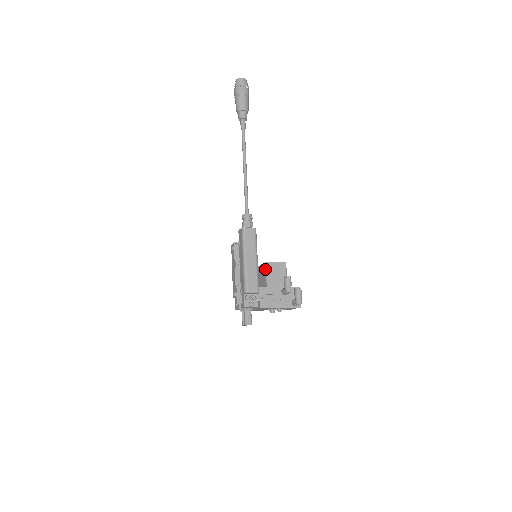
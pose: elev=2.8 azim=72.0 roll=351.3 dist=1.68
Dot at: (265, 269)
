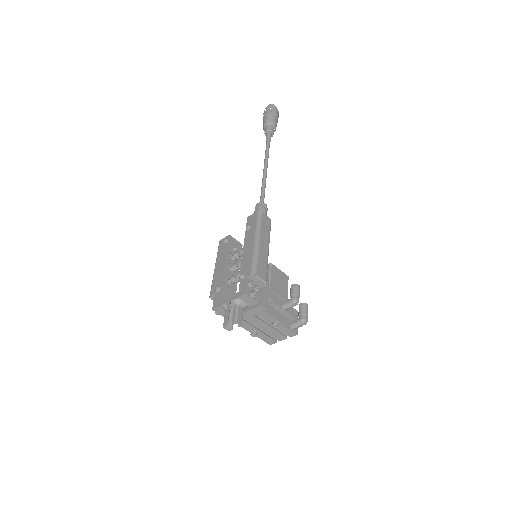
Dot at: (268, 270)
